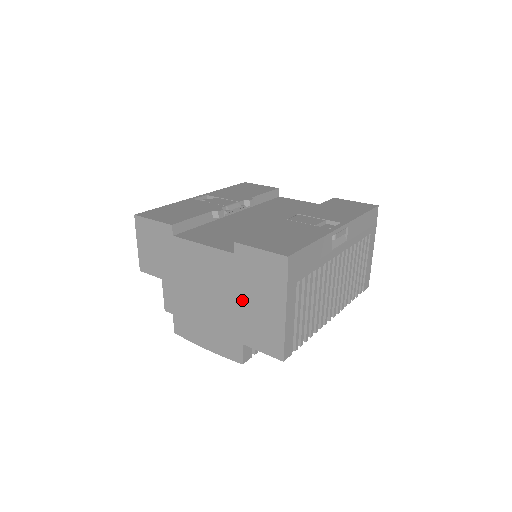
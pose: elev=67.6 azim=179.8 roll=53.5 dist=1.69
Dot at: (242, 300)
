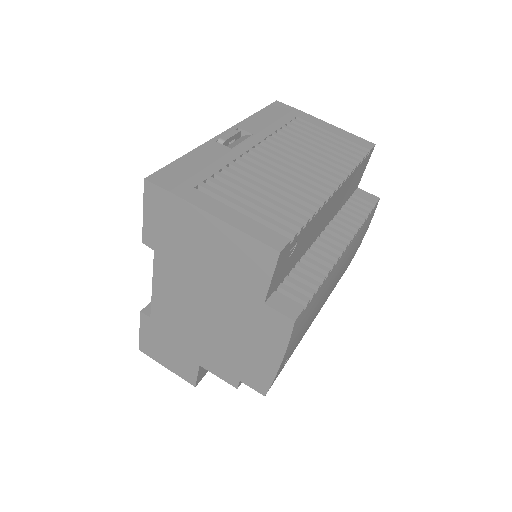
Dot at: (205, 270)
